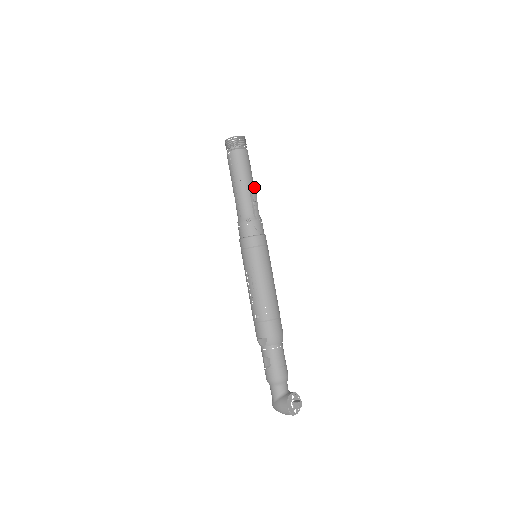
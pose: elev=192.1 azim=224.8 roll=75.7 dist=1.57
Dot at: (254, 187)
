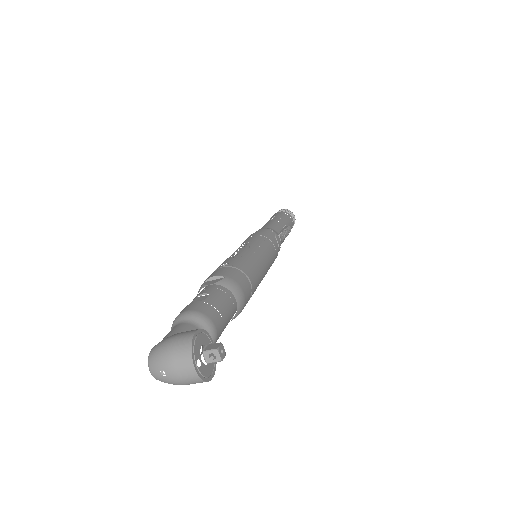
Dot at: (290, 229)
